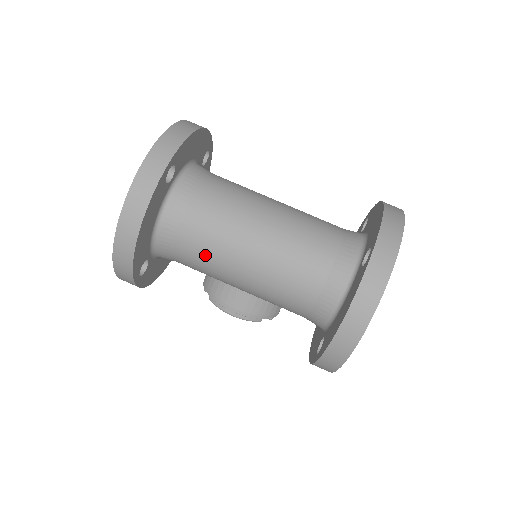
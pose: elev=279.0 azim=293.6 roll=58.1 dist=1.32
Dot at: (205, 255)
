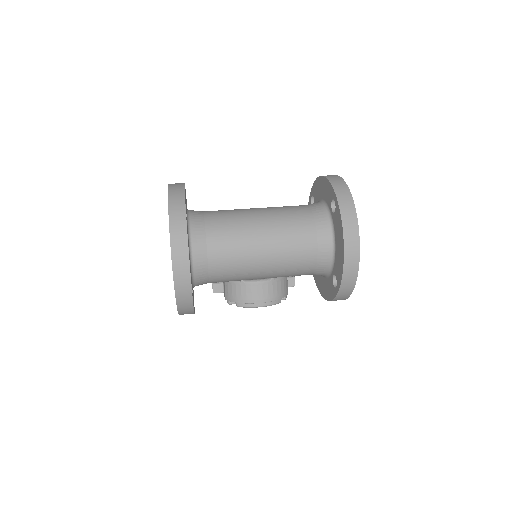
Dot at: (232, 260)
